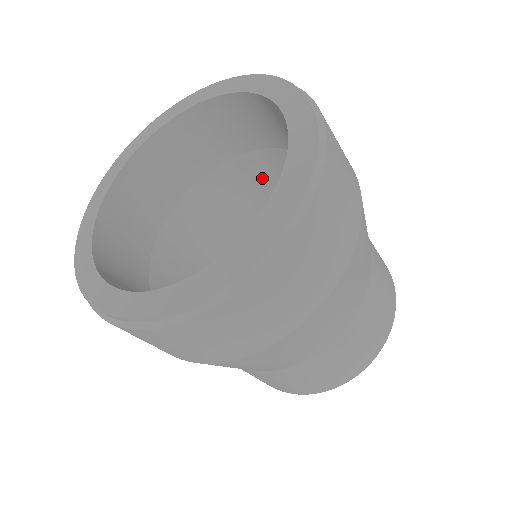
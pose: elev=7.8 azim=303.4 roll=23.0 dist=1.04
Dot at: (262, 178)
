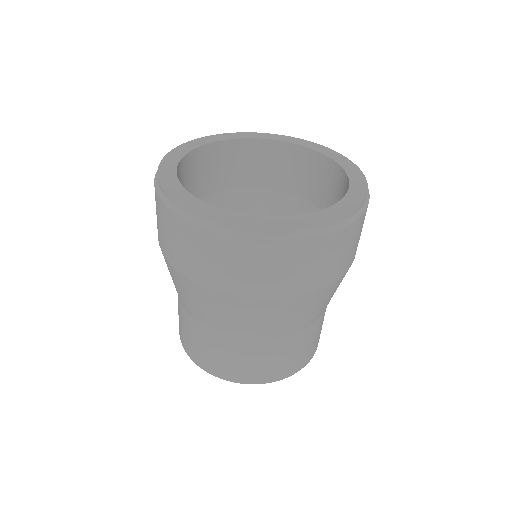
Dot at: (249, 211)
